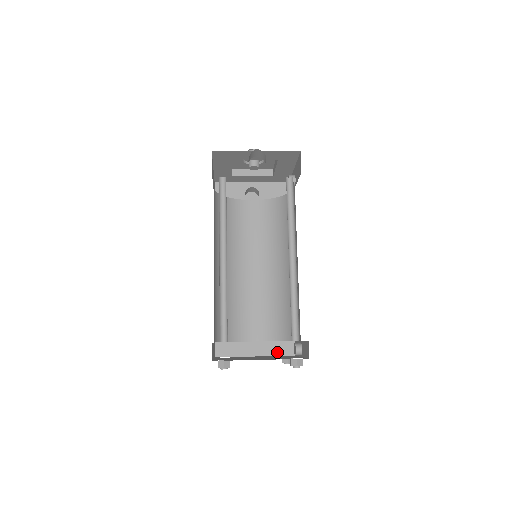
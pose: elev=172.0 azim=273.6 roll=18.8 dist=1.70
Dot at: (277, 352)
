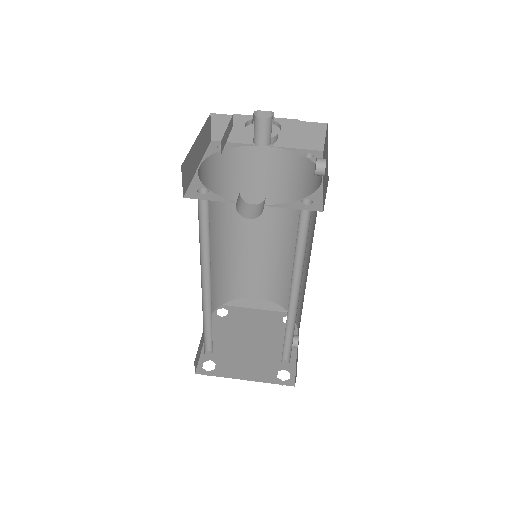
Dot at: (280, 309)
